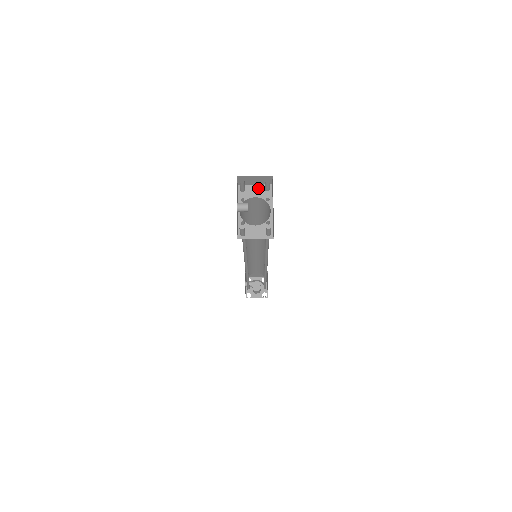
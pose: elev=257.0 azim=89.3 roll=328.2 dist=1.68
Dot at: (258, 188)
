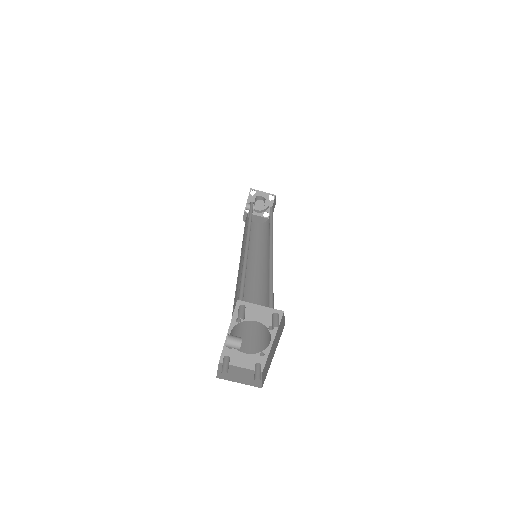
Dot at: (264, 311)
